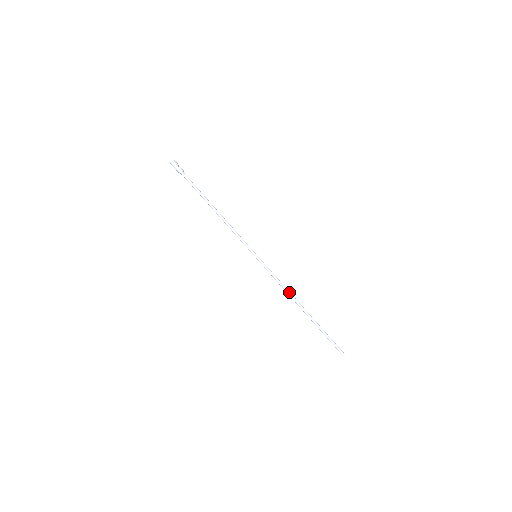
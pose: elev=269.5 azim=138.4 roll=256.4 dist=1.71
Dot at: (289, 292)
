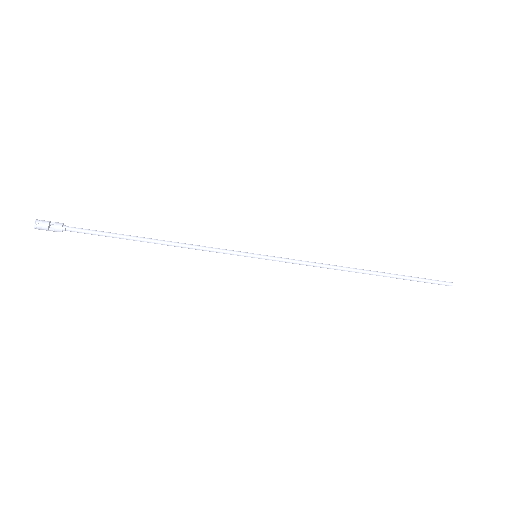
Dot at: (332, 268)
